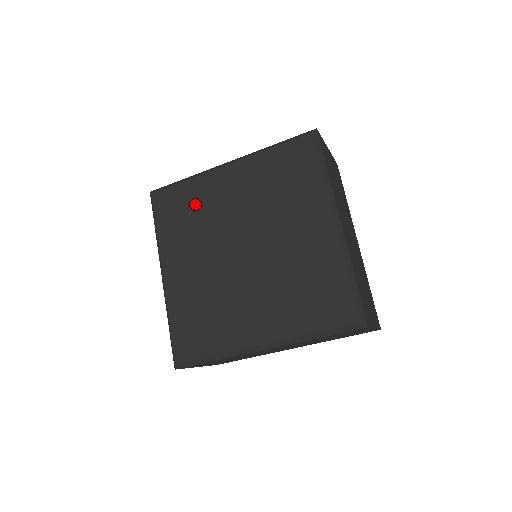
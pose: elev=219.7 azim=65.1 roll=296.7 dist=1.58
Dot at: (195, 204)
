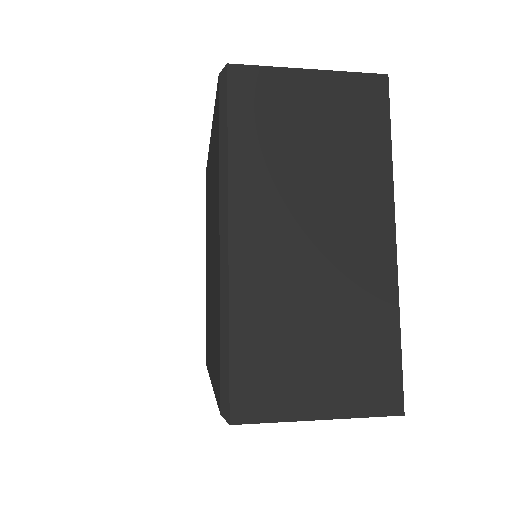
Dot at: (208, 188)
